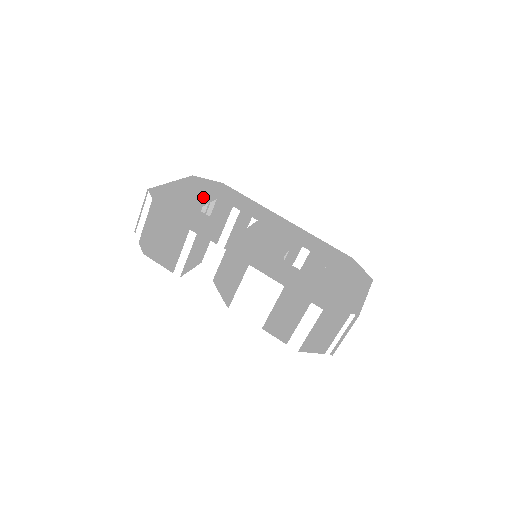
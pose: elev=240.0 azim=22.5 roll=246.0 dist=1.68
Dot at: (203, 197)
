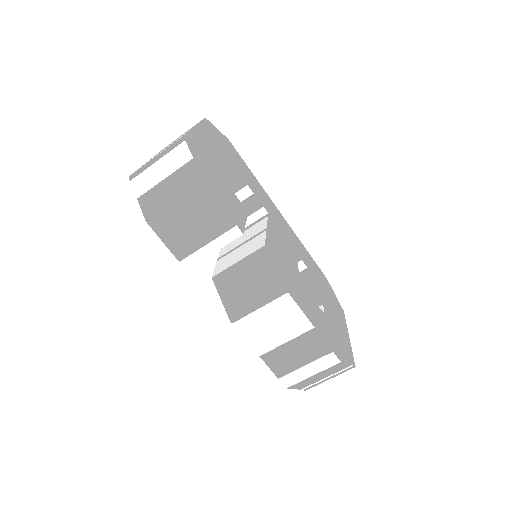
Dot at: (225, 163)
